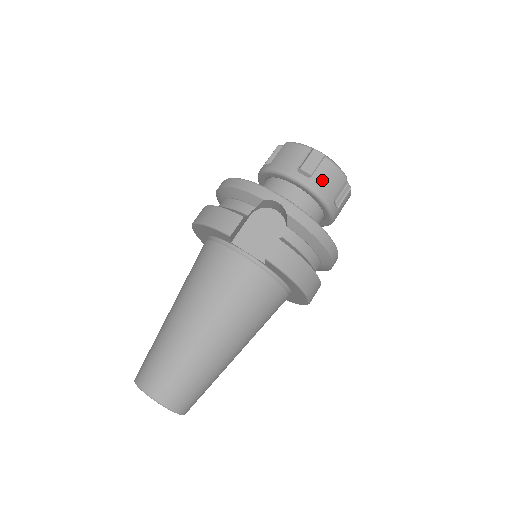
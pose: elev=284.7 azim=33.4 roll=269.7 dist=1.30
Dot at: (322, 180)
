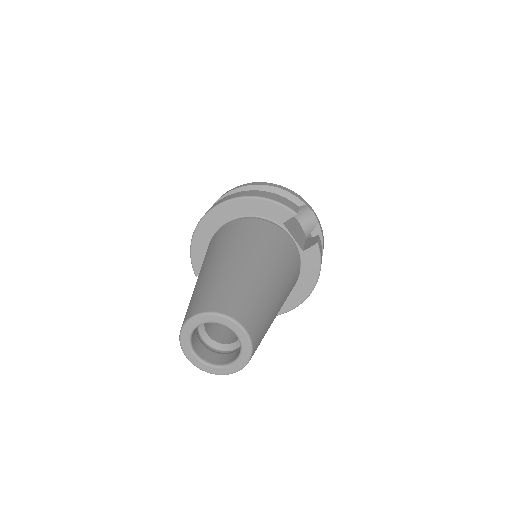
Dot at: occluded
